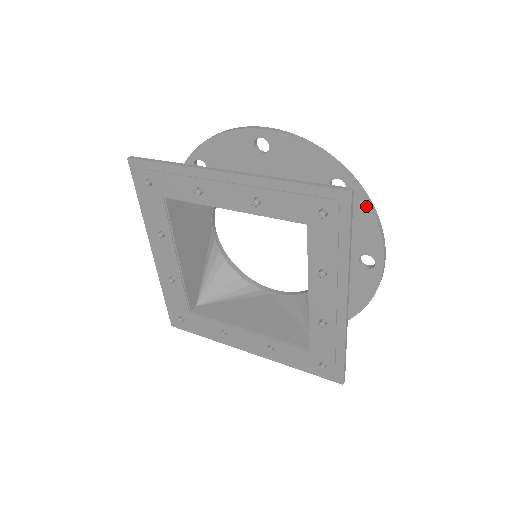
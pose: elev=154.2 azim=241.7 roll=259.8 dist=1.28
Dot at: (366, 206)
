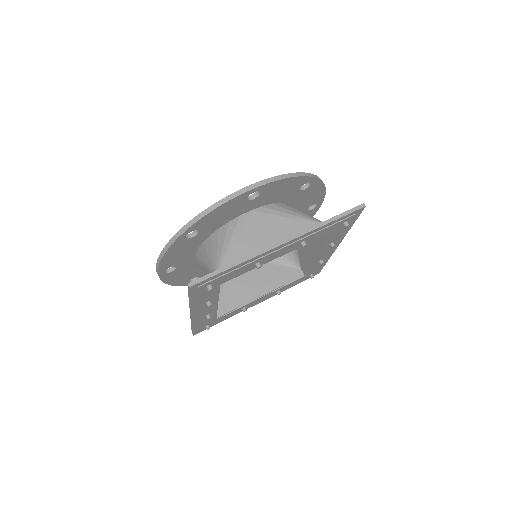
Dot at: (321, 185)
